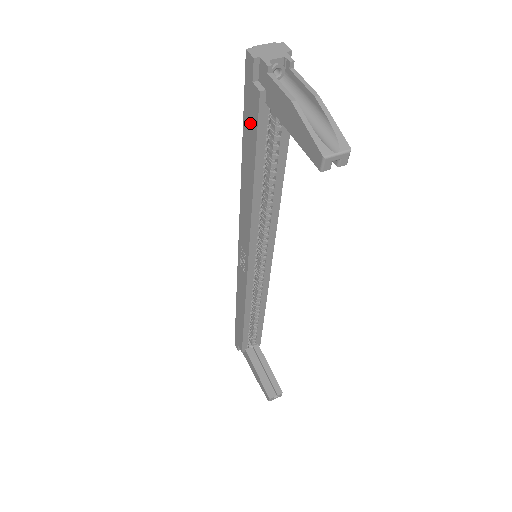
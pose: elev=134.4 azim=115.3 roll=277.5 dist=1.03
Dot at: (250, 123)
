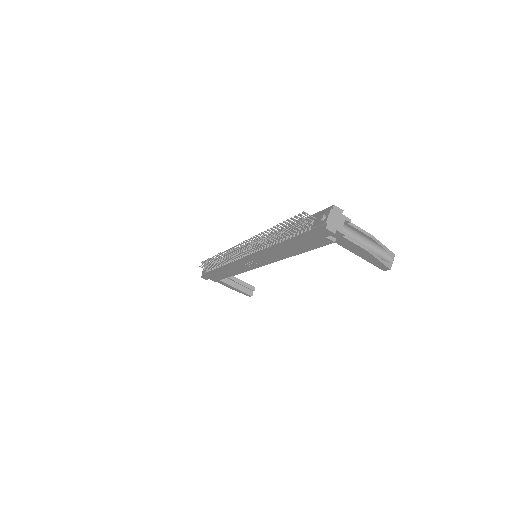
Dot at: (310, 243)
